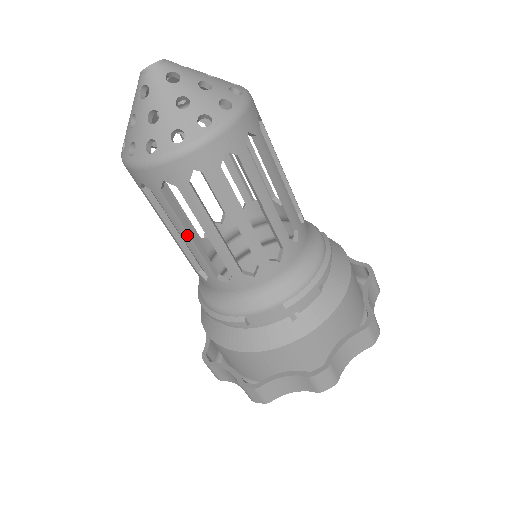
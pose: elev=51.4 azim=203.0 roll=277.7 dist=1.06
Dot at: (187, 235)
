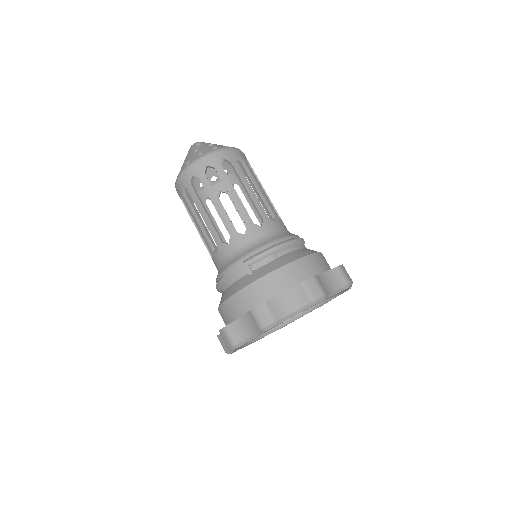
Dot at: (196, 221)
